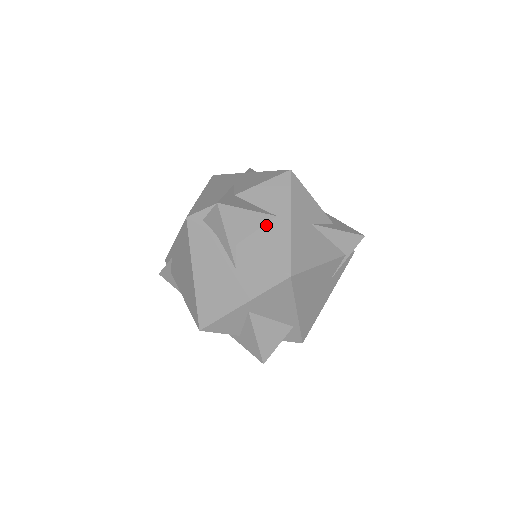
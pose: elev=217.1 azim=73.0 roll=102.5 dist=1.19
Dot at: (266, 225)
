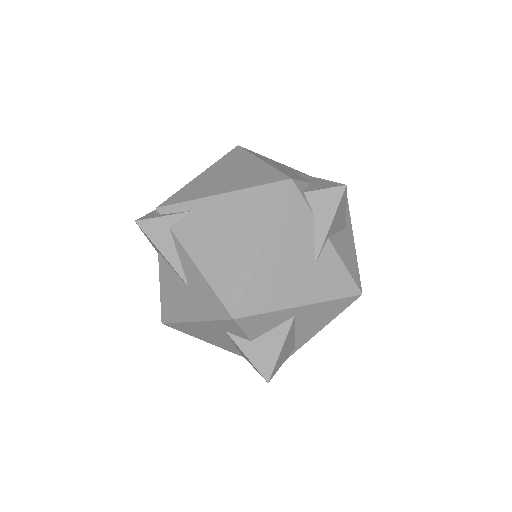
Dot at: (342, 232)
